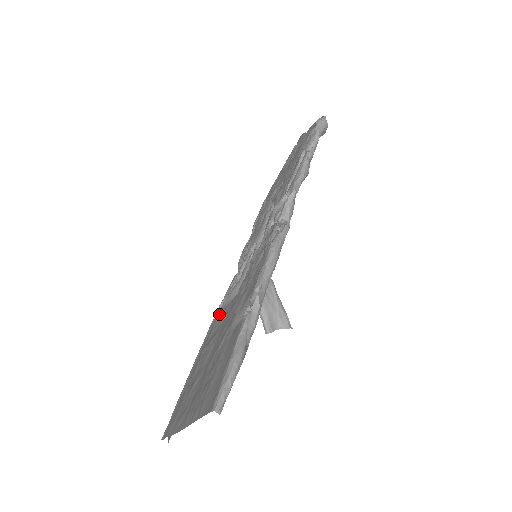
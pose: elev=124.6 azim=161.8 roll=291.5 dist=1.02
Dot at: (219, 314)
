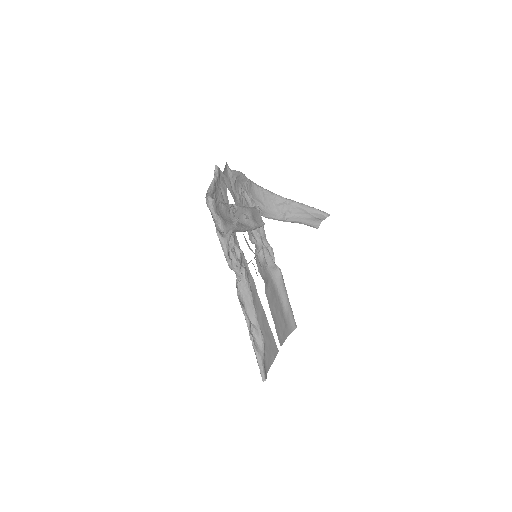
Dot at: (267, 284)
